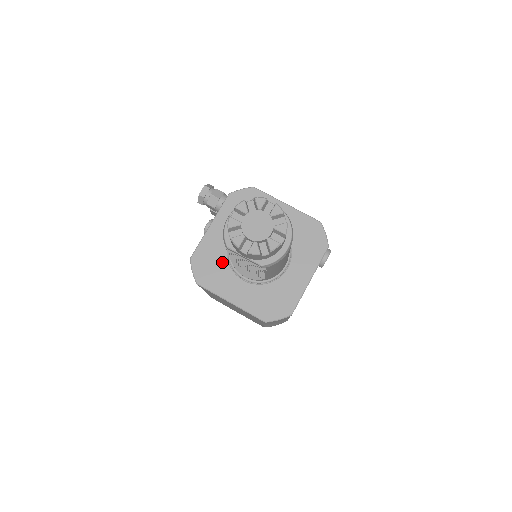
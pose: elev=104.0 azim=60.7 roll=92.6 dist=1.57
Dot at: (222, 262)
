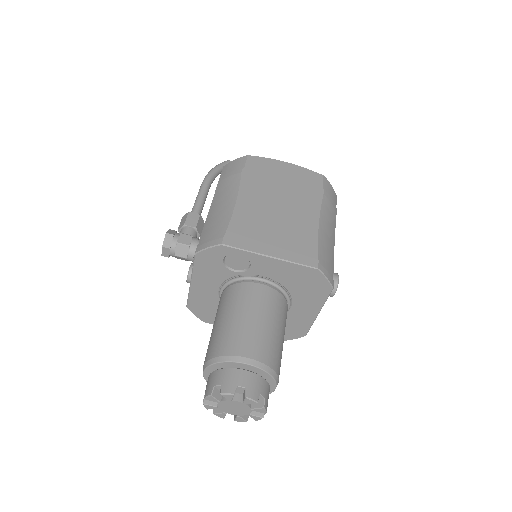
Dot at: occluded
